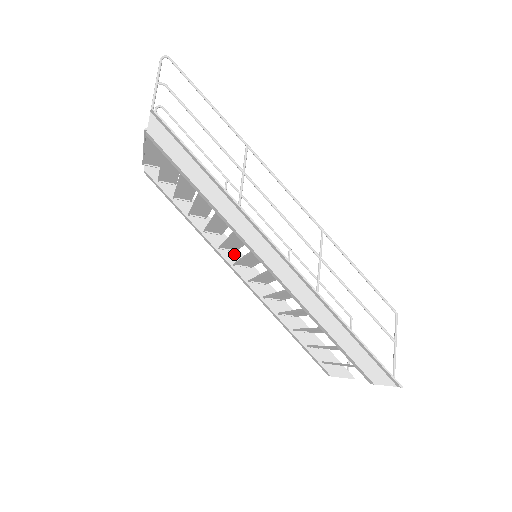
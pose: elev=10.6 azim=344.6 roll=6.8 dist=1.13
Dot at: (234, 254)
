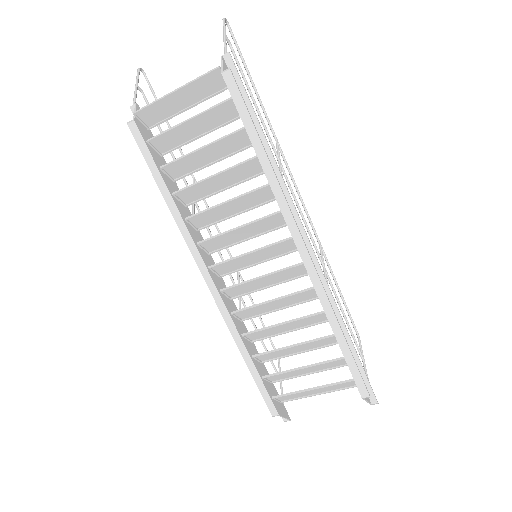
Dot at: (208, 256)
